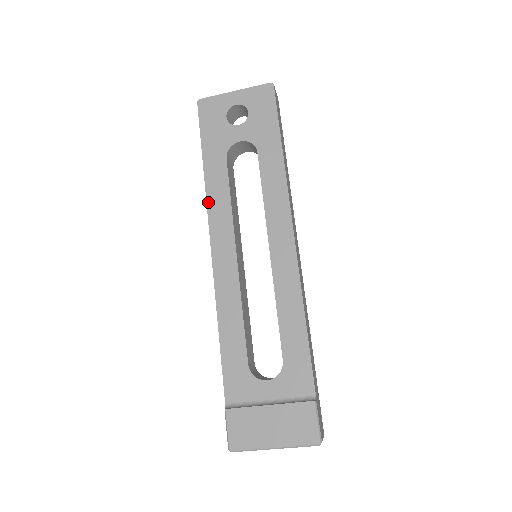
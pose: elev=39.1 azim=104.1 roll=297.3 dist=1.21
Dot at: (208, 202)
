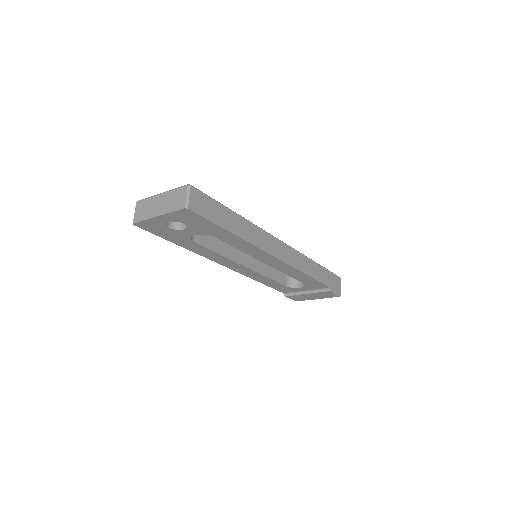
Dot at: (203, 256)
